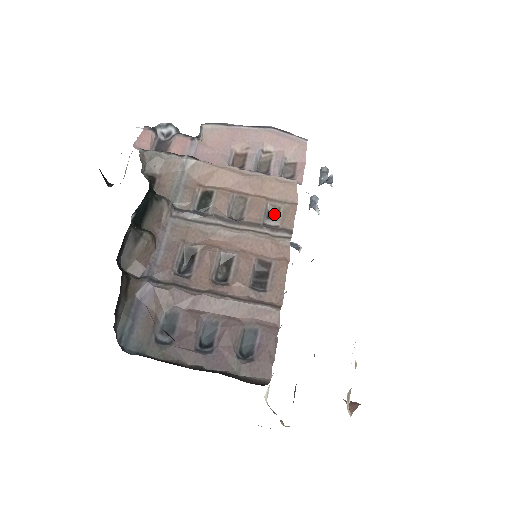
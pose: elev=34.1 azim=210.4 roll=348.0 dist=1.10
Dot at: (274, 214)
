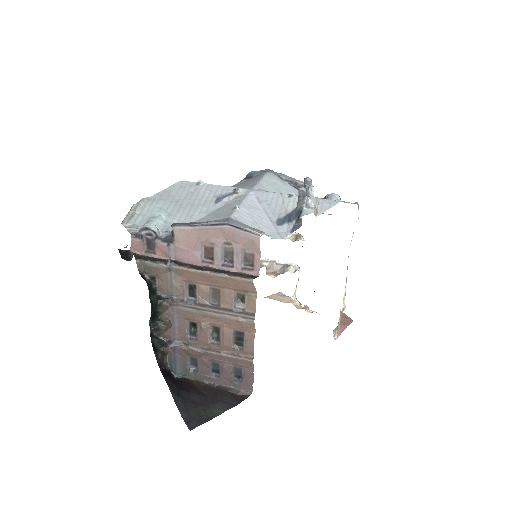
Dot at: (242, 298)
